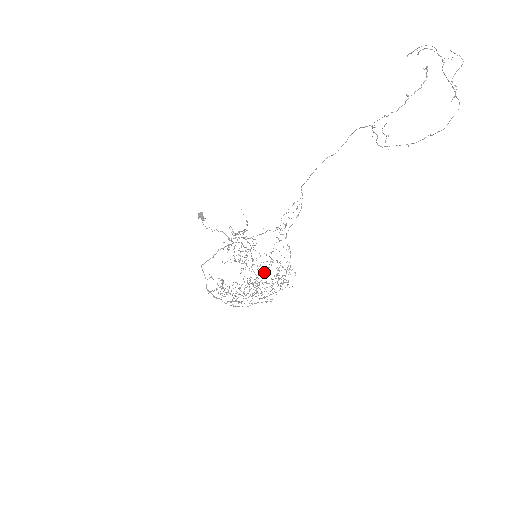
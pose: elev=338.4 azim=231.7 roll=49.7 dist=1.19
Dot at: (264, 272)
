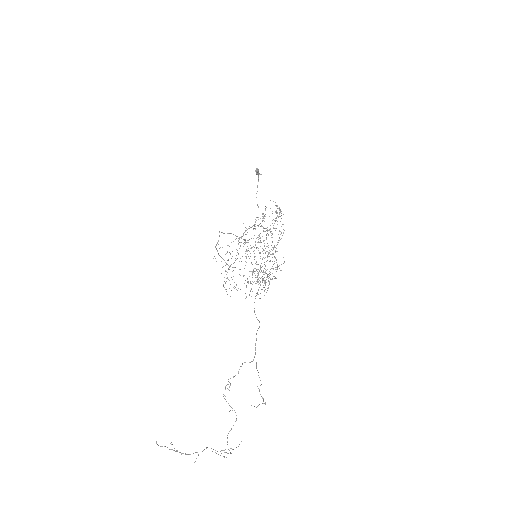
Dot at: occluded
